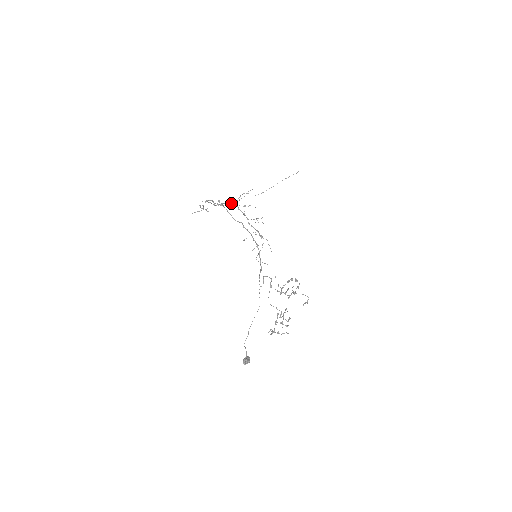
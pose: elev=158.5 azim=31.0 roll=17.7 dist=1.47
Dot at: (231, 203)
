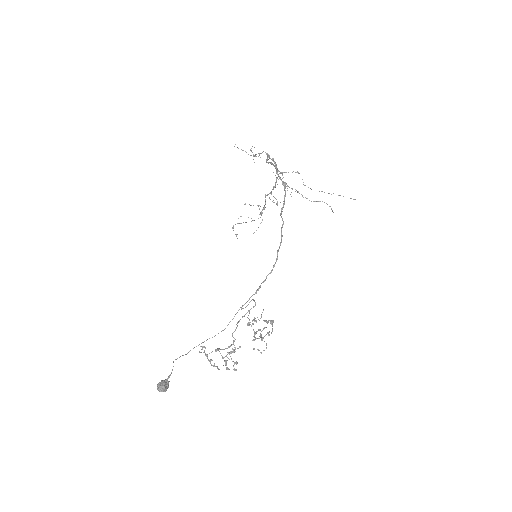
Dot at: (279, 171)
